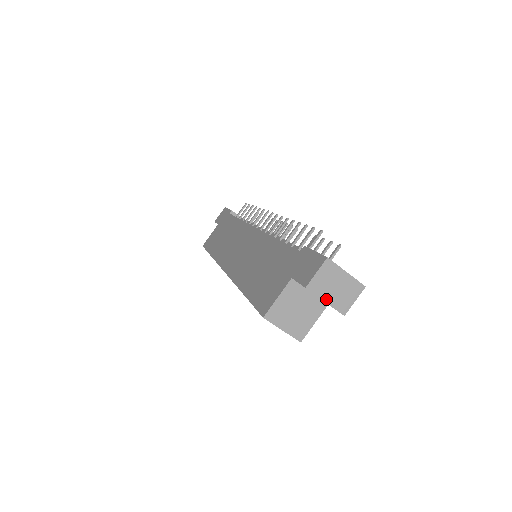
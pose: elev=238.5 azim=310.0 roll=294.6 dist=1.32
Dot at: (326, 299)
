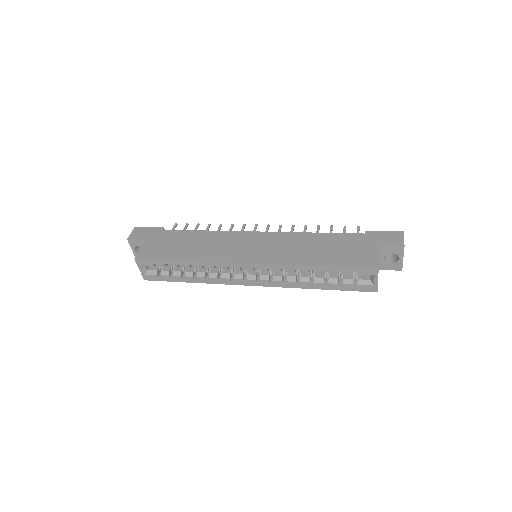
Dot at: occluded
